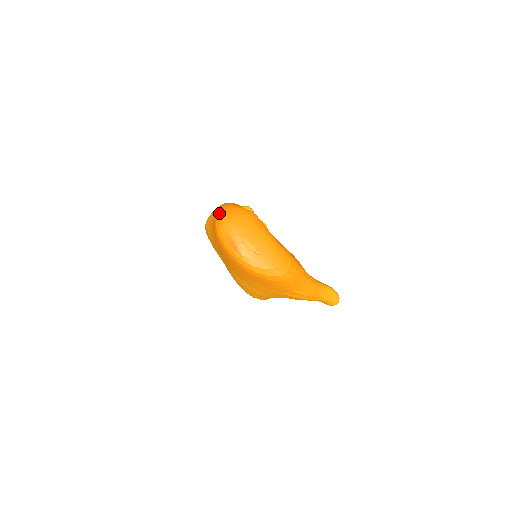
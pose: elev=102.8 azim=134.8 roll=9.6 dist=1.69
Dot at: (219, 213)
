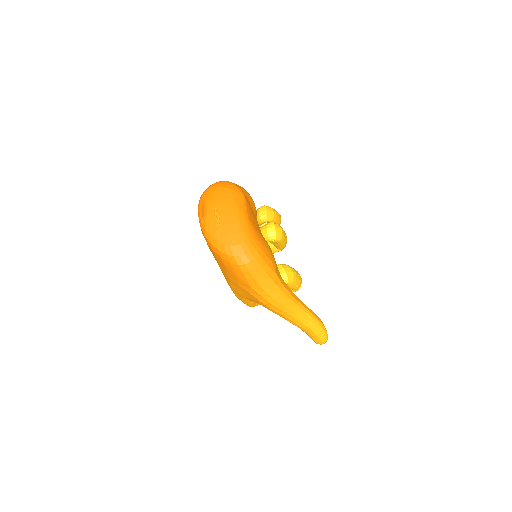
Dot at: occluded
